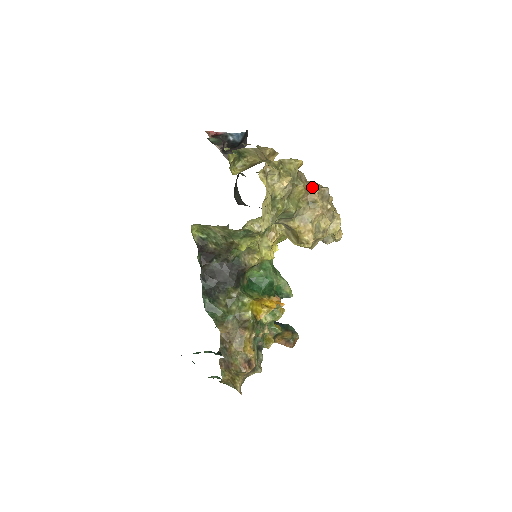
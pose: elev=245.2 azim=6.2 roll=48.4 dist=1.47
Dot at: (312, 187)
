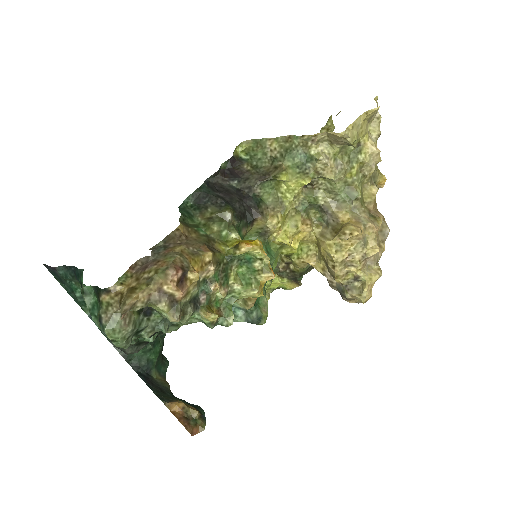
Dot at: (378, 212)
